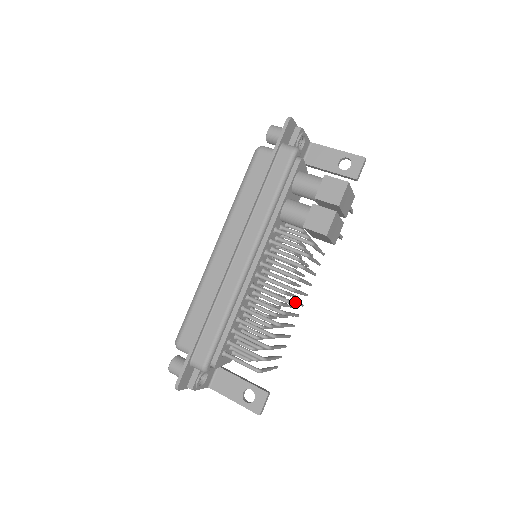
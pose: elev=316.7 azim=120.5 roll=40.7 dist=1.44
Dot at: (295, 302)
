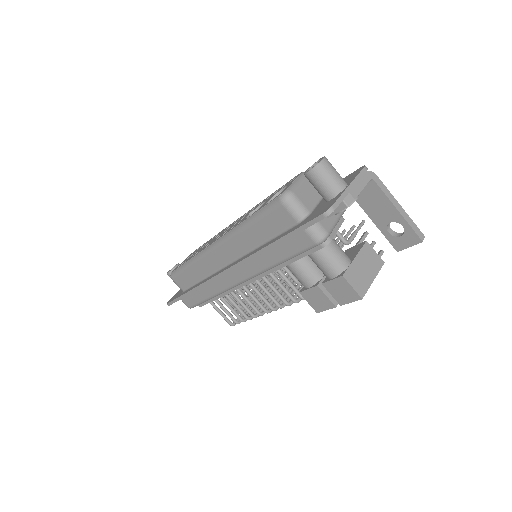
Dot at: occluded
